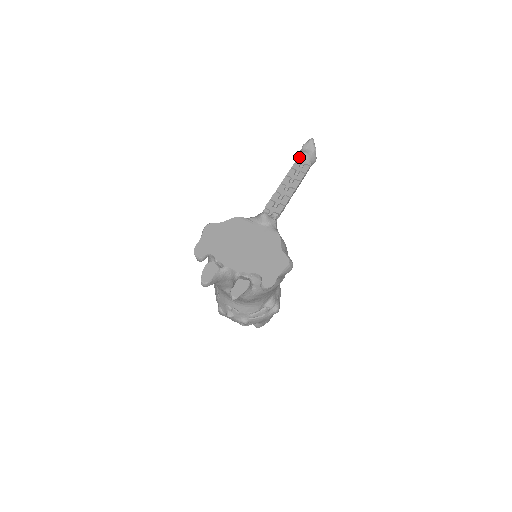
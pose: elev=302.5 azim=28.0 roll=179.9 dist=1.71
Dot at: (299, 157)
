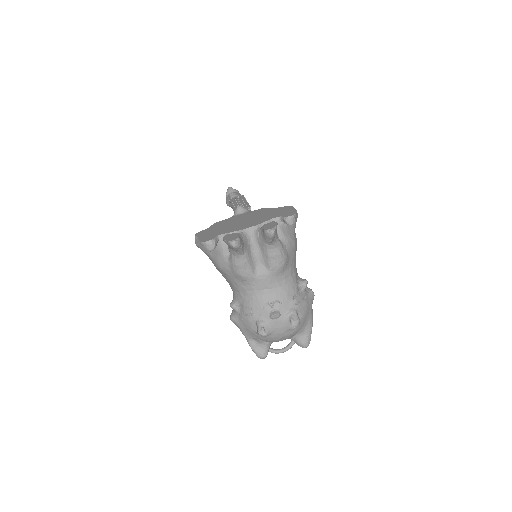
Dot at: (230, 197)
